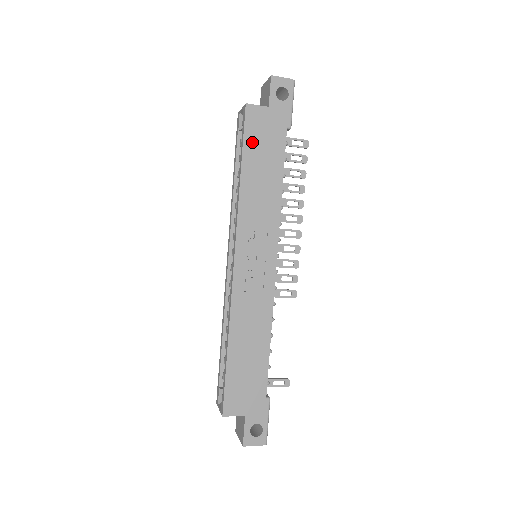
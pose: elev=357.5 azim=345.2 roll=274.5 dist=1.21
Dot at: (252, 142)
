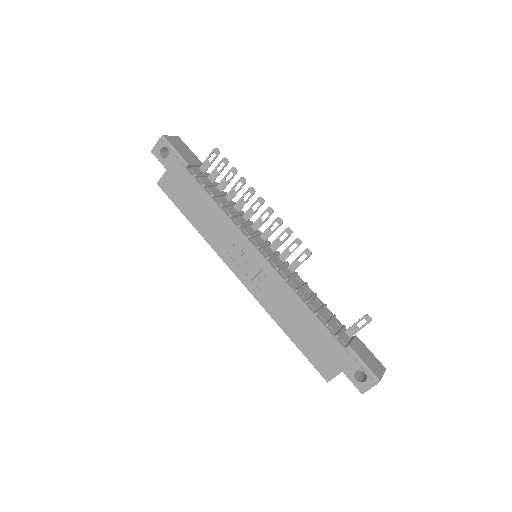
Dot at: (179, 200)
